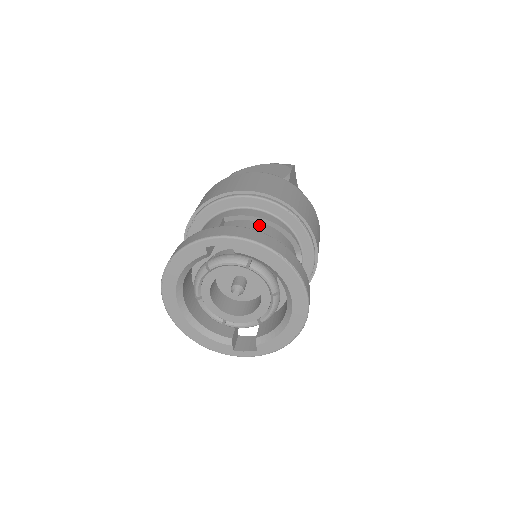
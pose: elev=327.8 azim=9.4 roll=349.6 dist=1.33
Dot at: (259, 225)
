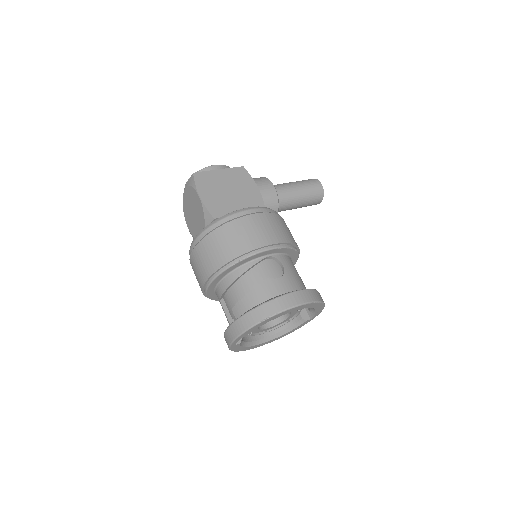
Dot at: (234, 289)
